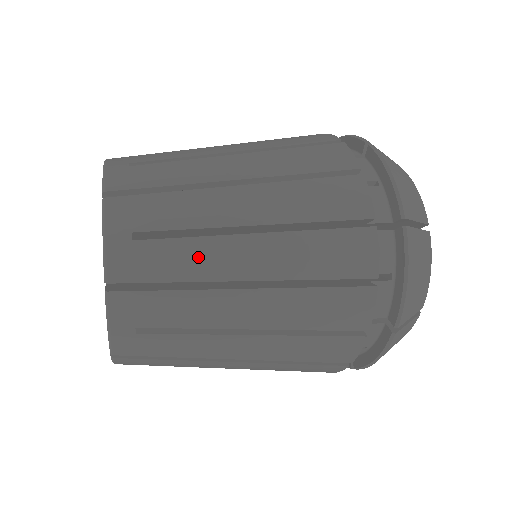
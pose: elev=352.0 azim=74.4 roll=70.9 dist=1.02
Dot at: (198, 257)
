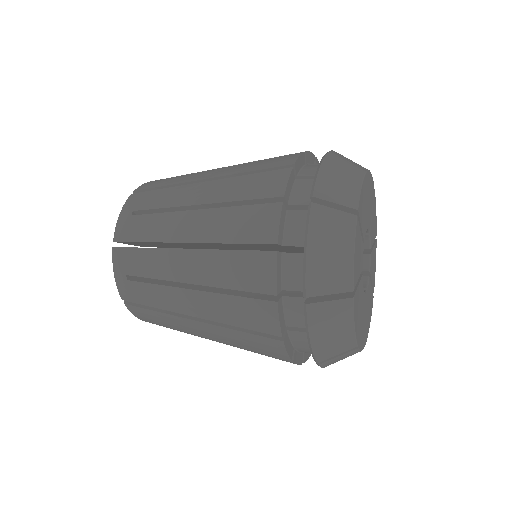
Dot at: (162, 297)
